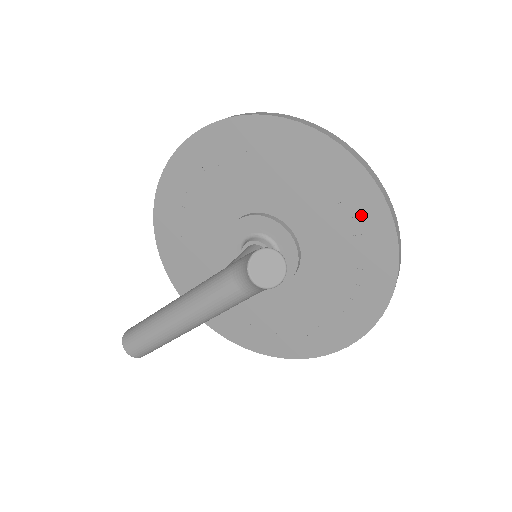
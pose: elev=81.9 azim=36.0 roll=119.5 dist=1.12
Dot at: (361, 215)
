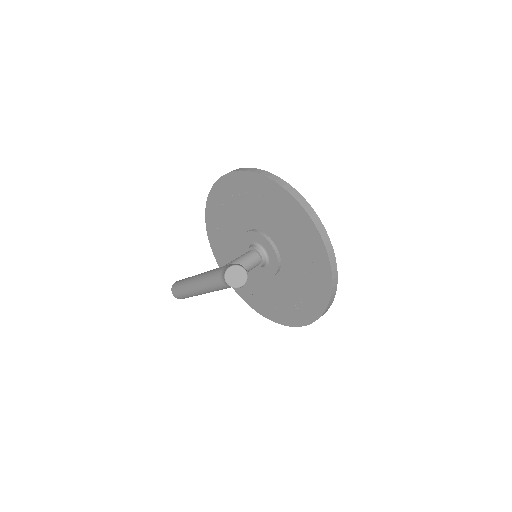
Dot at: (313, 251)
